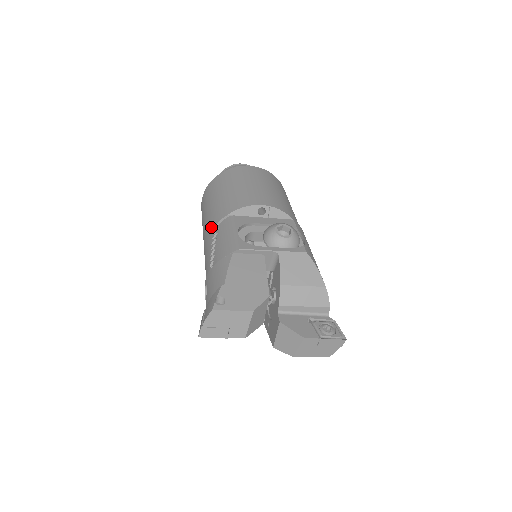
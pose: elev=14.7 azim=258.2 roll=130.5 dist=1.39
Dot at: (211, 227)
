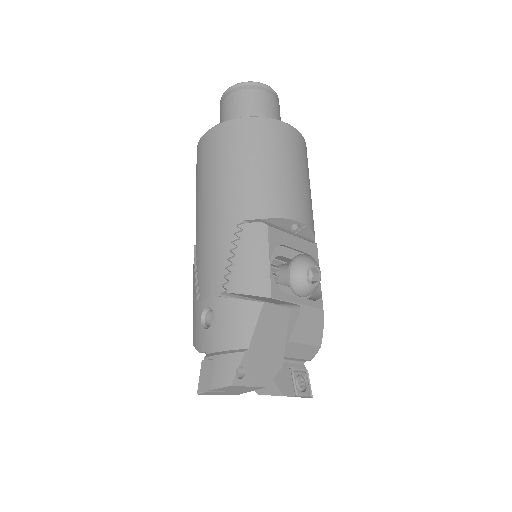
Dot at: (232, 217)
